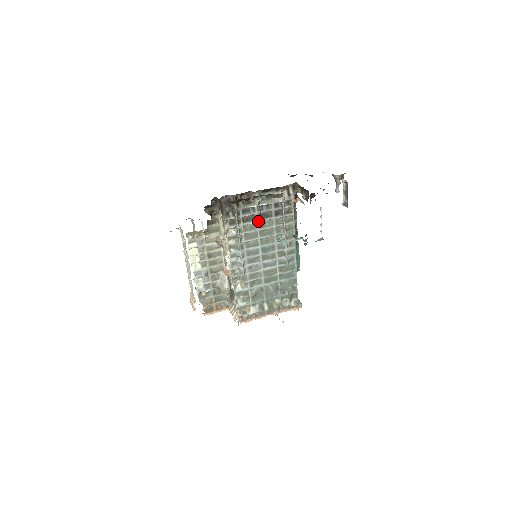
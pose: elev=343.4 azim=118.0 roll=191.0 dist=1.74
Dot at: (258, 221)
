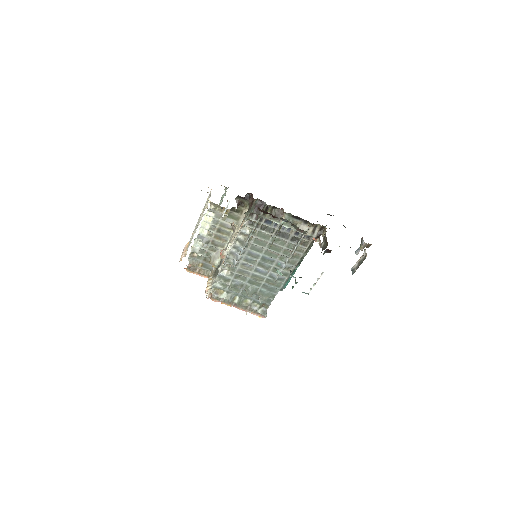
Dot at: (274, 235)
